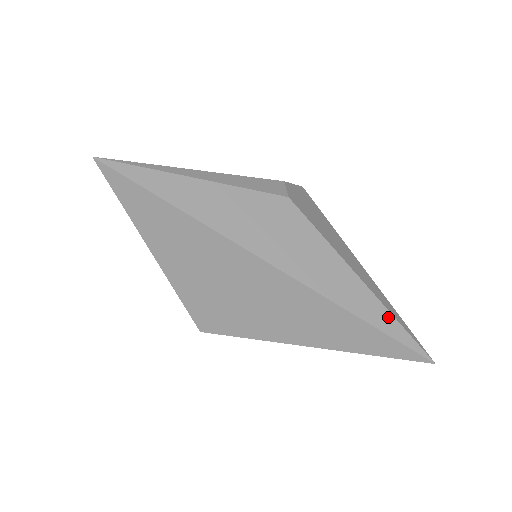
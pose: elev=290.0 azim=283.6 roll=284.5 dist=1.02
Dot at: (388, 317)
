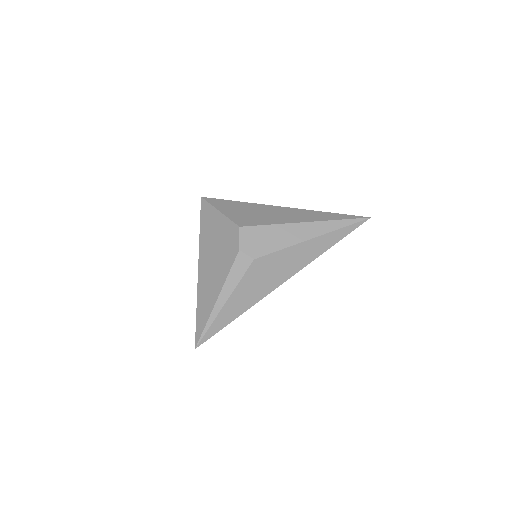
Dot at: (338, 232)
